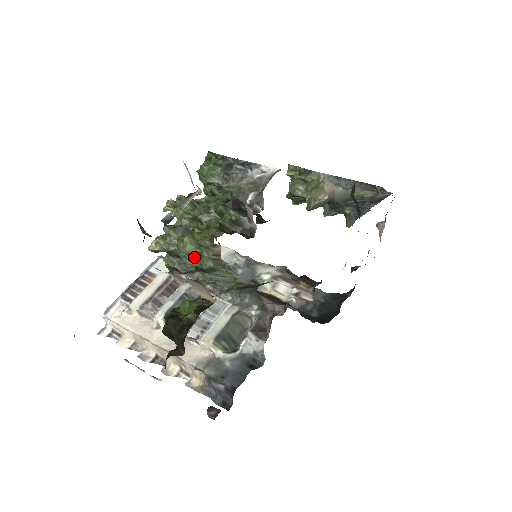
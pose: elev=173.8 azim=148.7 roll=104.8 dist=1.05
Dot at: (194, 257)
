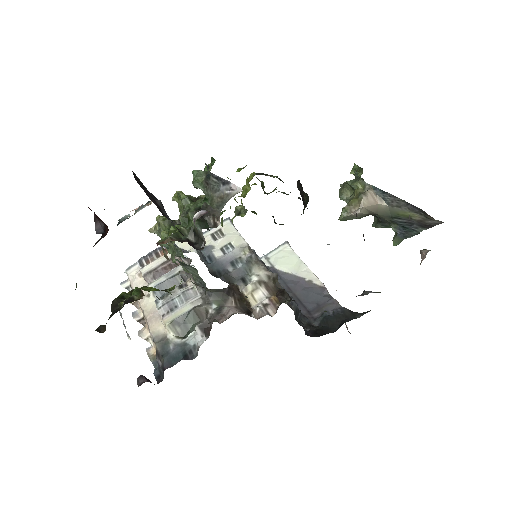
Dot at: occluded
